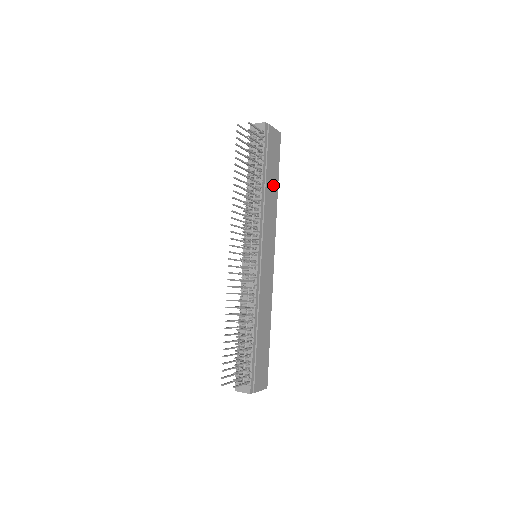
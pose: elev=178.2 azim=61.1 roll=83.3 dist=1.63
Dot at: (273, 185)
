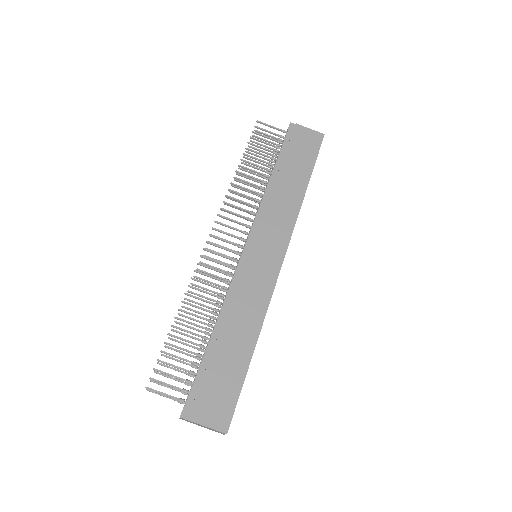
Dot at: (296, 181)
